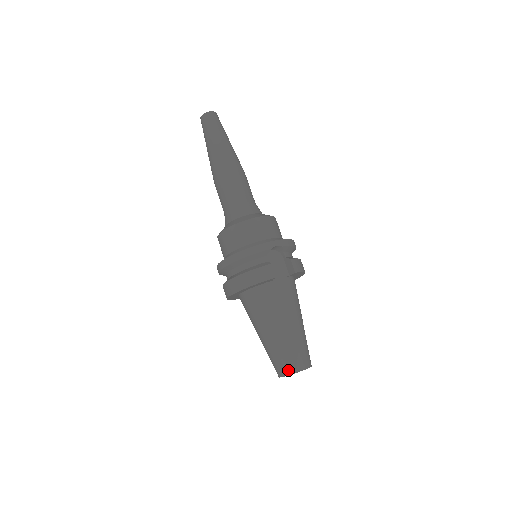
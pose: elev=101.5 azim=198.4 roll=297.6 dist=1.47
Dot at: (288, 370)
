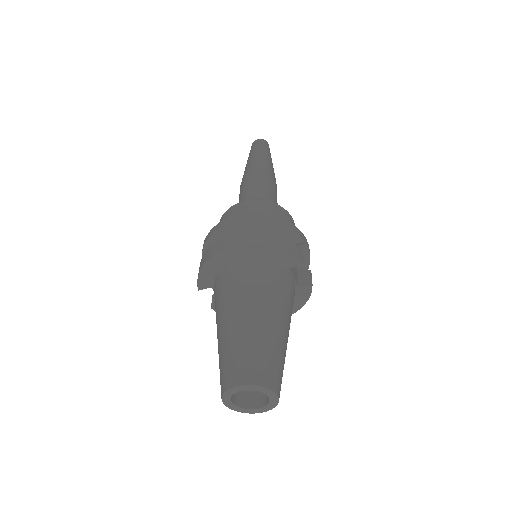
Dot at: (260, 377)
